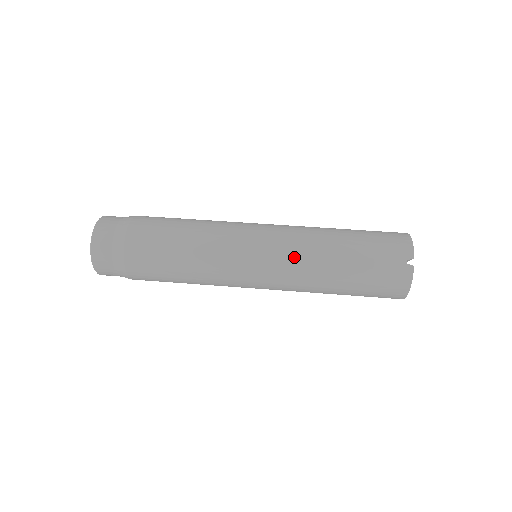
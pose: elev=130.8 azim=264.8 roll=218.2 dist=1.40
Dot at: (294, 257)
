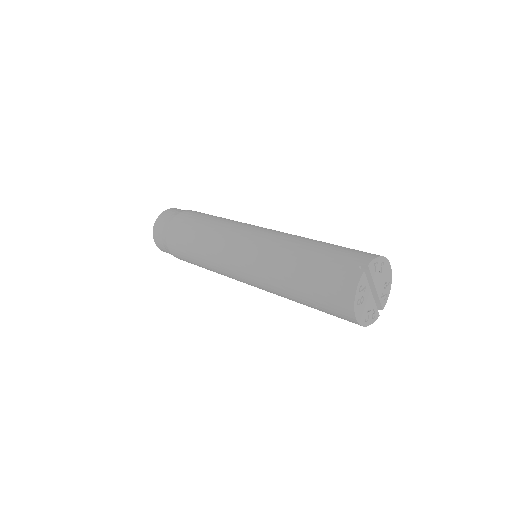
Dot at: (269, 244)
